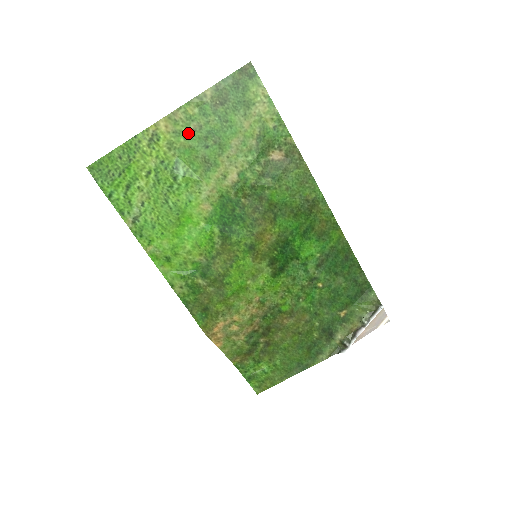
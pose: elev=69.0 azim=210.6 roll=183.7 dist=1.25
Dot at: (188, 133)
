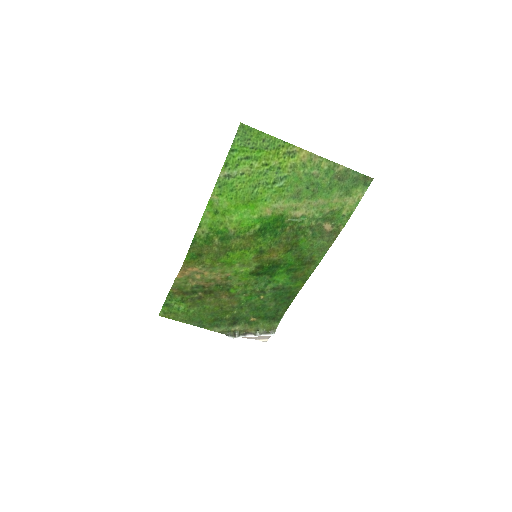
Dot at: (309, 172)
